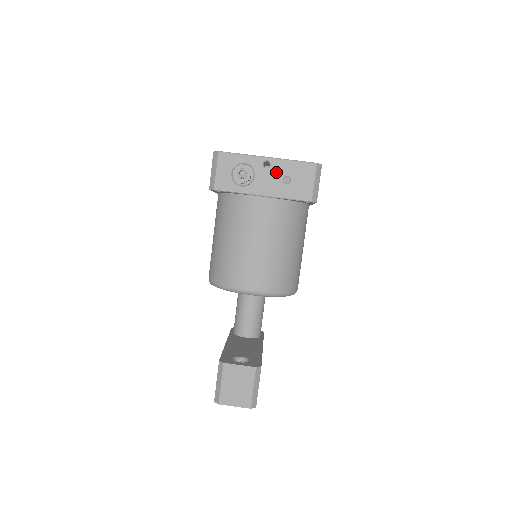
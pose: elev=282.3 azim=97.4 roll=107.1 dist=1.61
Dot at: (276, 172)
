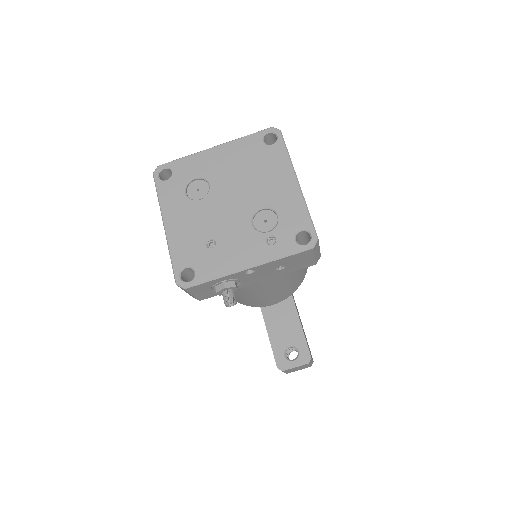
Dot at: (265, 270)
